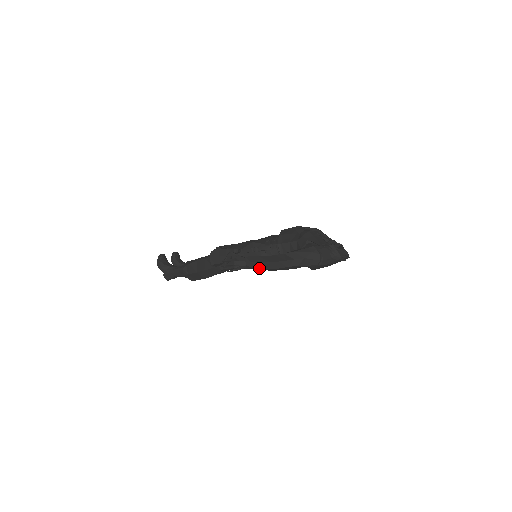
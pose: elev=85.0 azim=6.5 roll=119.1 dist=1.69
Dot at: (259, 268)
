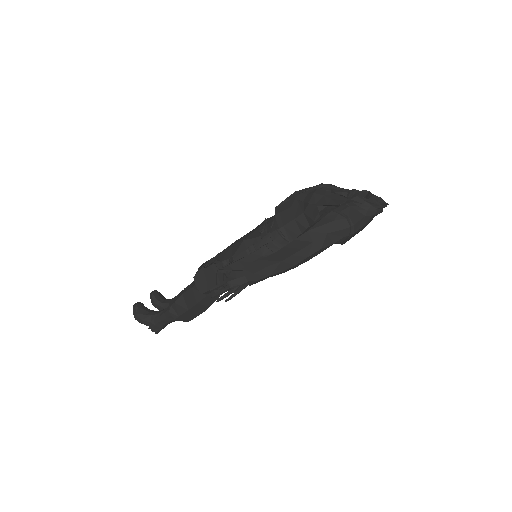
Dot at: (268, 276)
